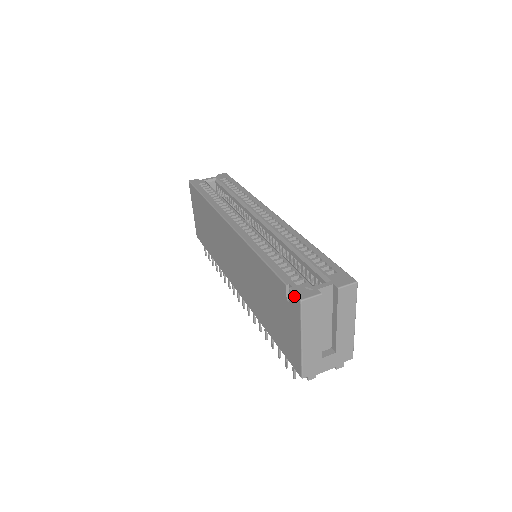
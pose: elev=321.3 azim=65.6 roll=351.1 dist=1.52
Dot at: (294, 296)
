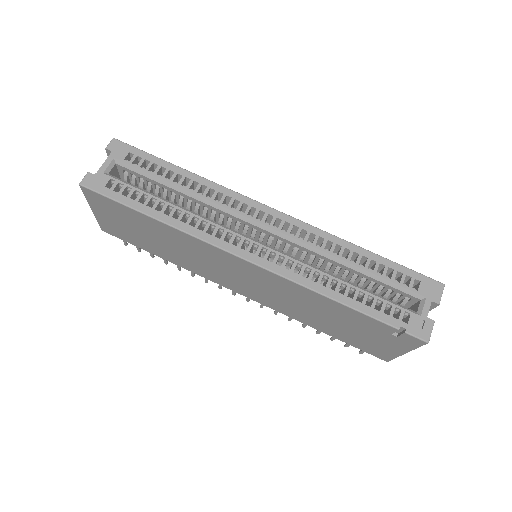
Dot at: (415, 339)
